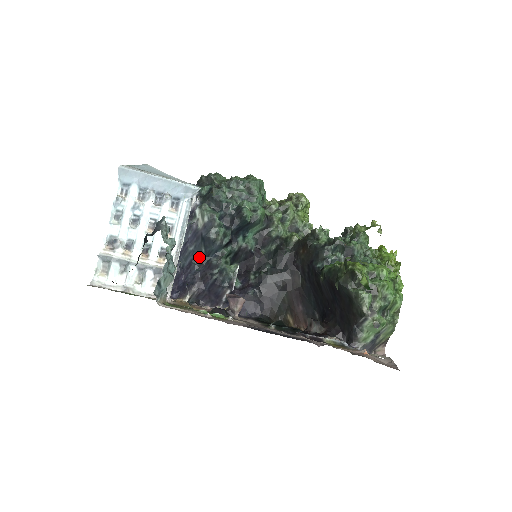
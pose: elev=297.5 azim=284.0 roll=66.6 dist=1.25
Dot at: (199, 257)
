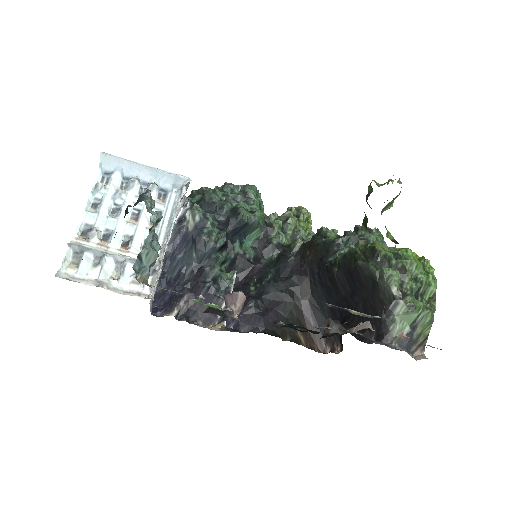
Dot at: (189, 265)
